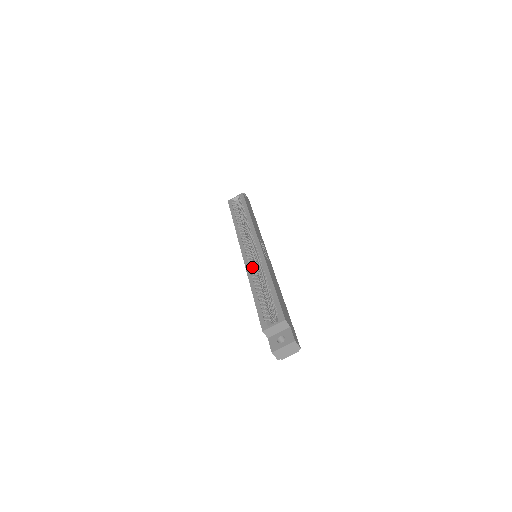
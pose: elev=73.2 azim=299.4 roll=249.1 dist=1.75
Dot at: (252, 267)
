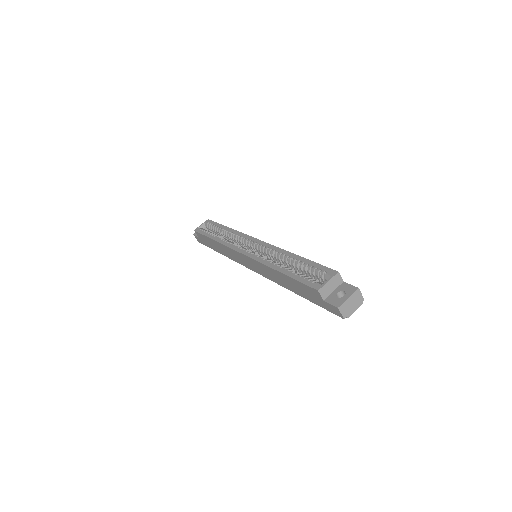
Dot at: (263, 258)
